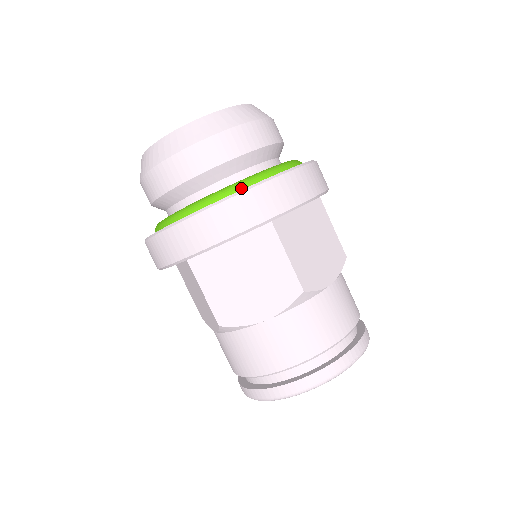
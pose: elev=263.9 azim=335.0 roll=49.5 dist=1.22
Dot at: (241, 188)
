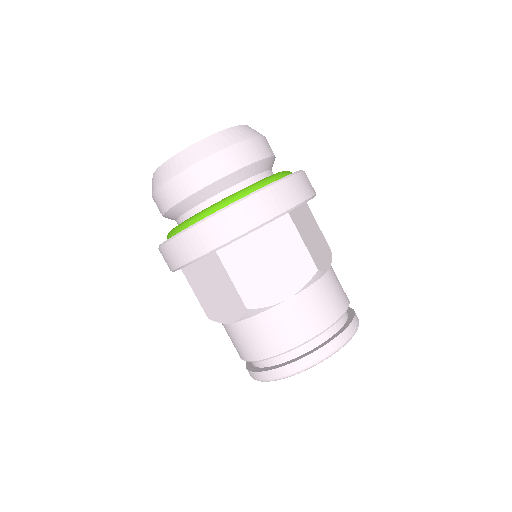
Dot at: (191, 224)
